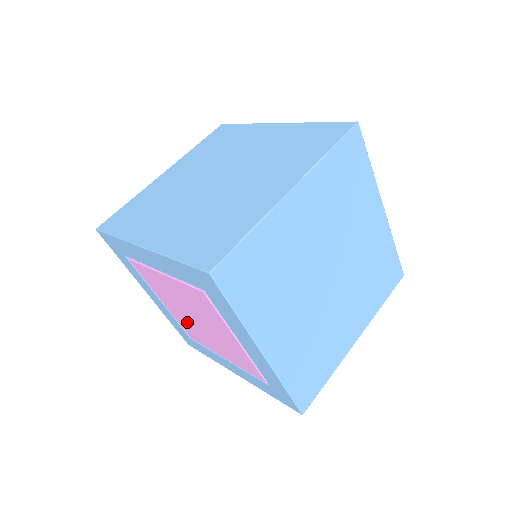
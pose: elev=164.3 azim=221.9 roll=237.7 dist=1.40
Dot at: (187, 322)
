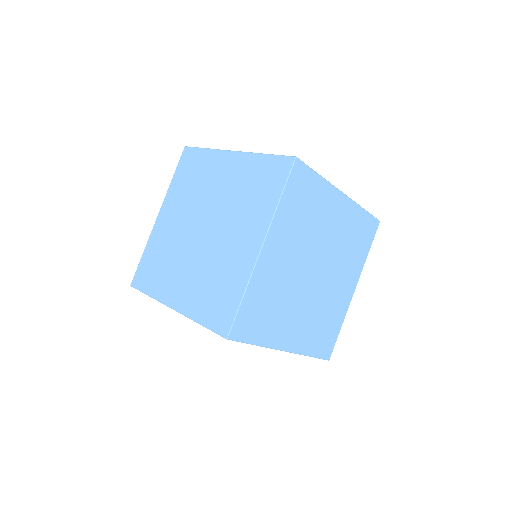
Dot at: occluded
